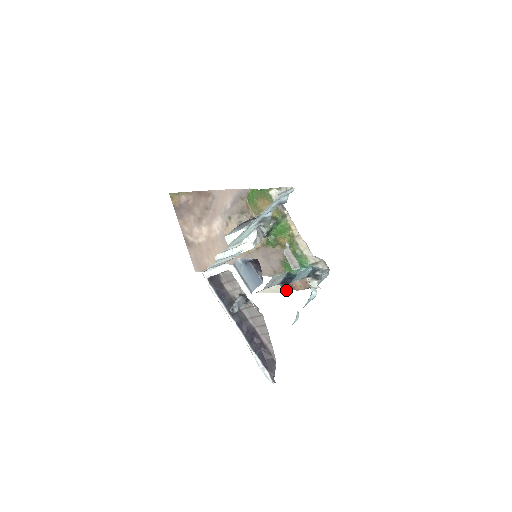
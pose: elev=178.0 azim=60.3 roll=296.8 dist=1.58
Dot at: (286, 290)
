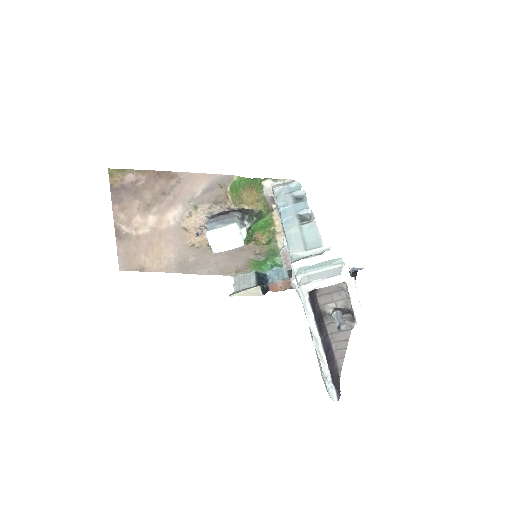
Dot at: (264, 292)
